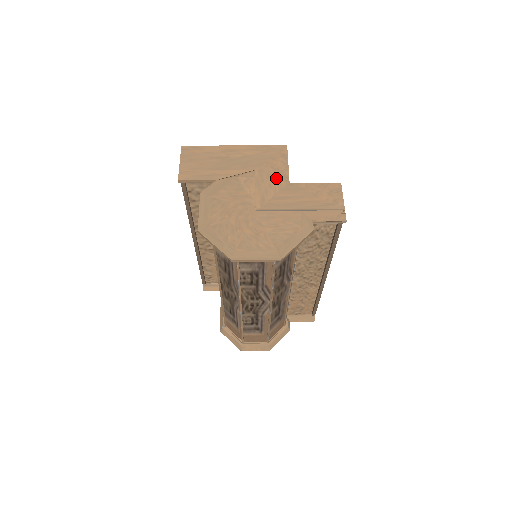
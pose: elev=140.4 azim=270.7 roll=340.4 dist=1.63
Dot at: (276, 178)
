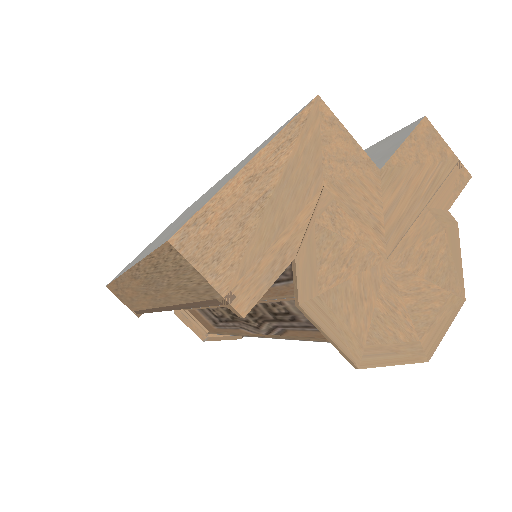
Dot at: (360, 177)
